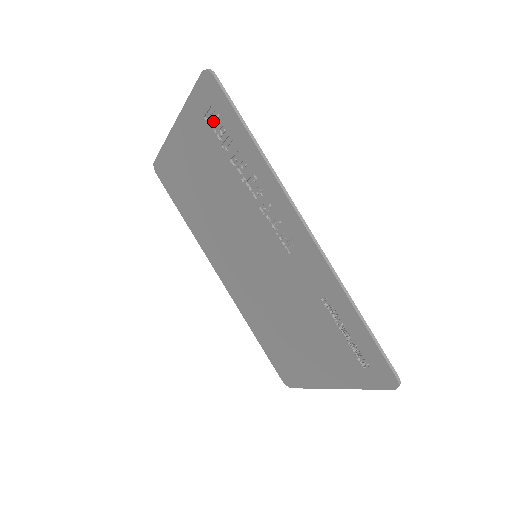
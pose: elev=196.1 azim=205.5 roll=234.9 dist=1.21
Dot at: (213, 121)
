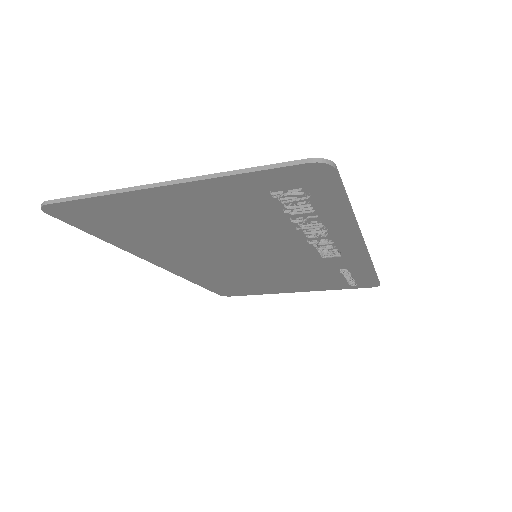
Dot at: (285, 195)
